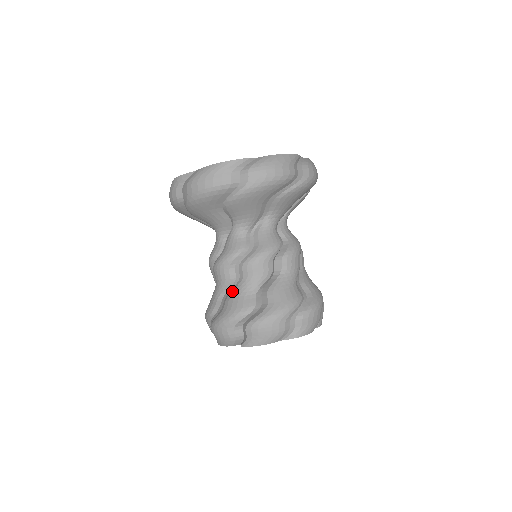
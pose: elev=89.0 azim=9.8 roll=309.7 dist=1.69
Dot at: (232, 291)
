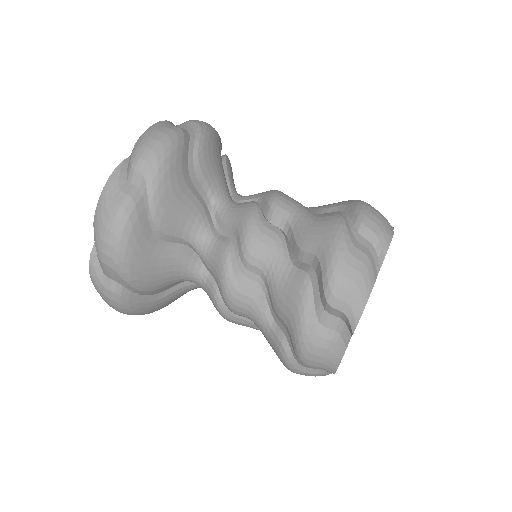
Dot at: (271, 298)
